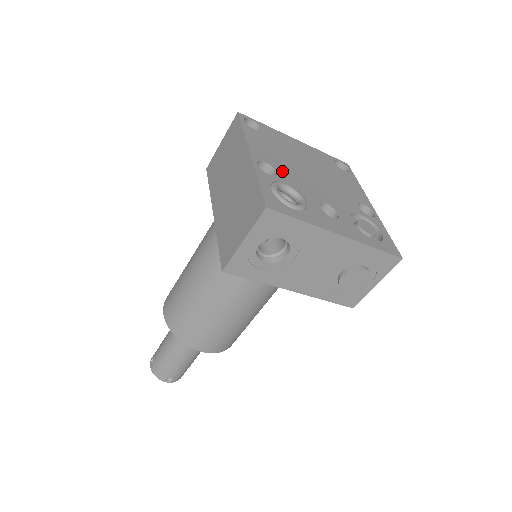
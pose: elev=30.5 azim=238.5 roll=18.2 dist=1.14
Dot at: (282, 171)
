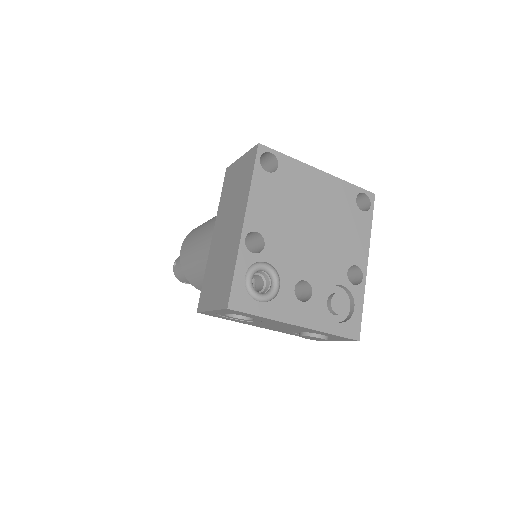
Dot at: (272, 241)
